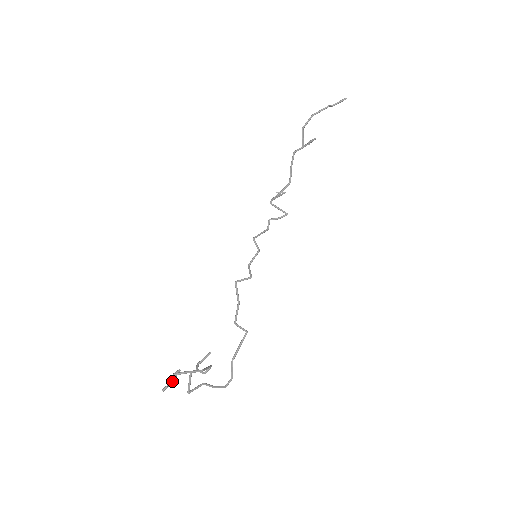
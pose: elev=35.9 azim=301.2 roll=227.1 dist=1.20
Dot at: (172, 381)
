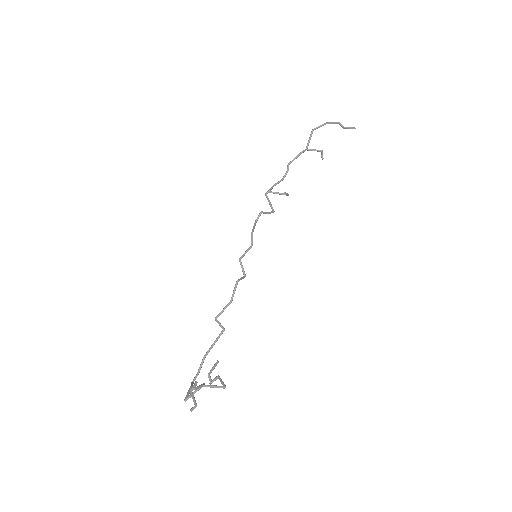
Dot at: (194, 397)
